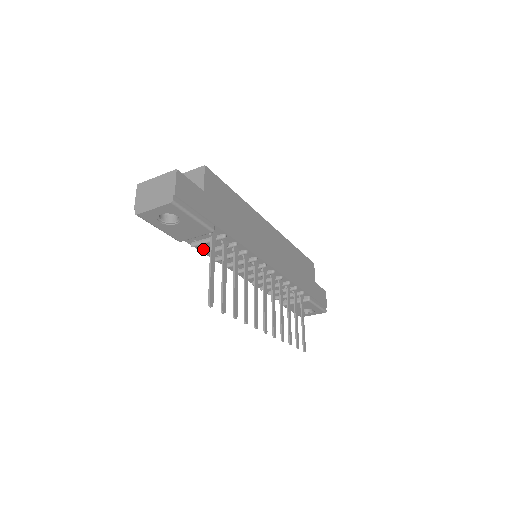
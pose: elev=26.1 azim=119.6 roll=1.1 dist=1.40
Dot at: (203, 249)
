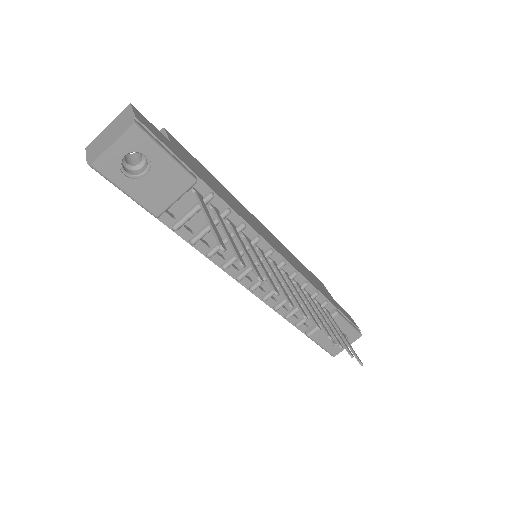
Dot at: (189, 237)
